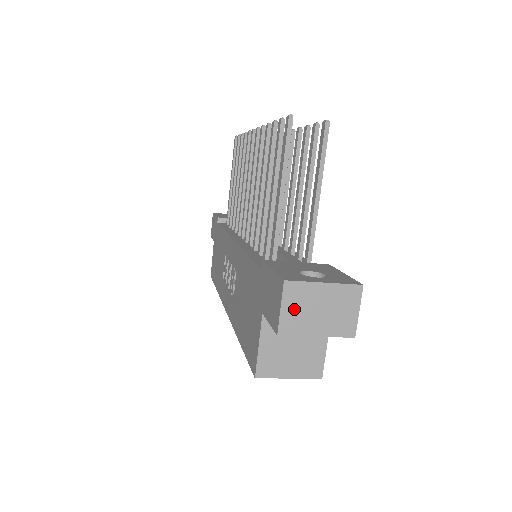
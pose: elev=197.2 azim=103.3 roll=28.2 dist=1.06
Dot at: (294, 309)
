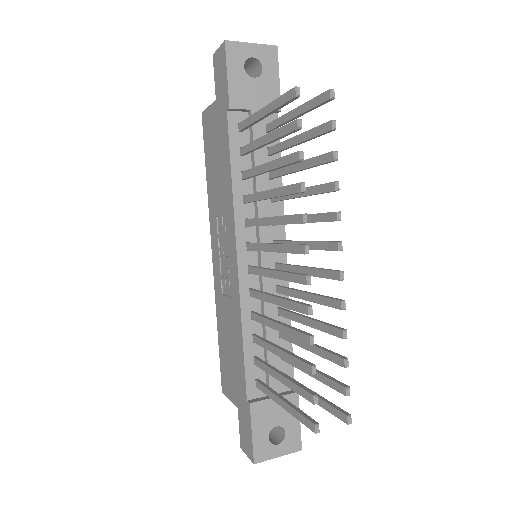
Dot at: occluded
